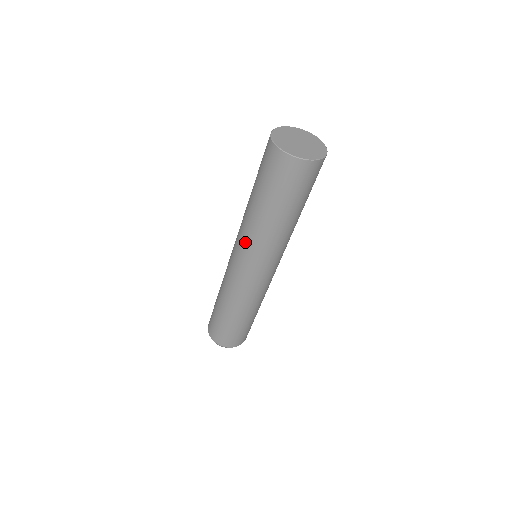
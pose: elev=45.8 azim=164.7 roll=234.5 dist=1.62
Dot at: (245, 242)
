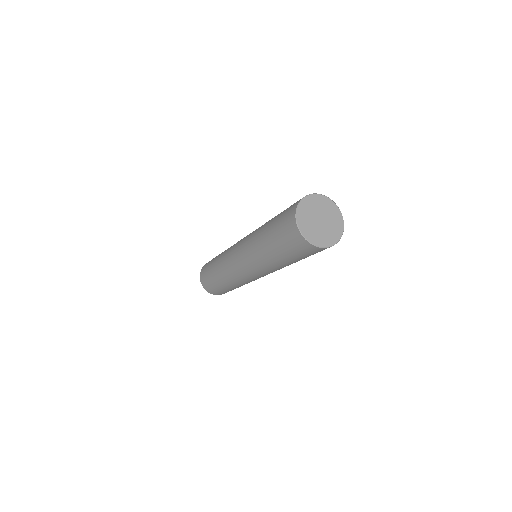
Dot at: (261, 270)
